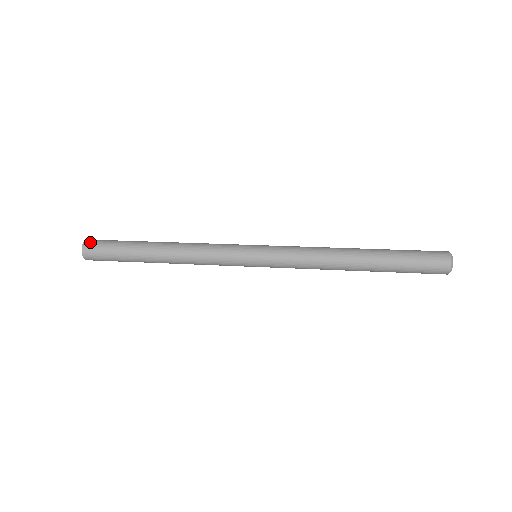
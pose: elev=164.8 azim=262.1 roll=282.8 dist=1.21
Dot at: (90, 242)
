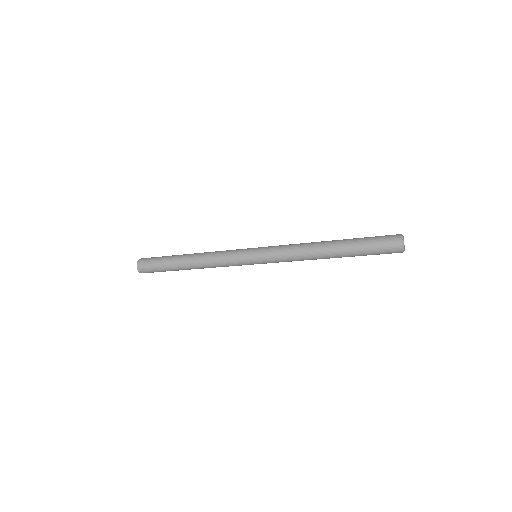
Dot at: occluded
